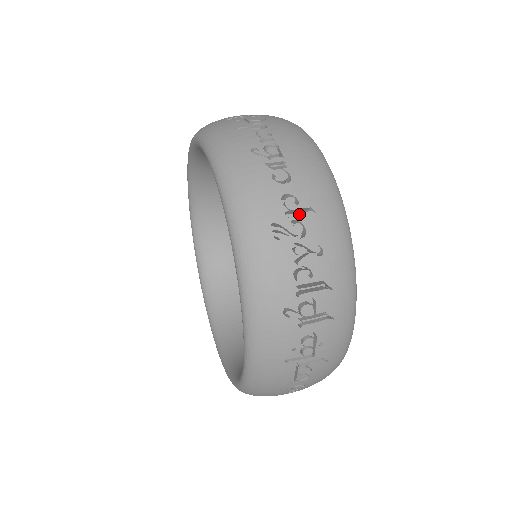
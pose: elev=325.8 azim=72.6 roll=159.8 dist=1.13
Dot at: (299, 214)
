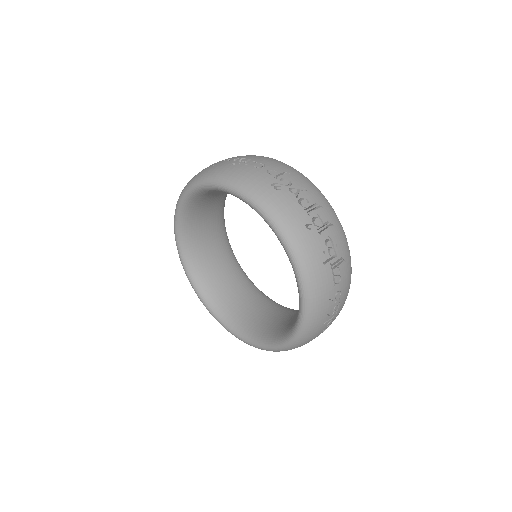
Dot at: (281, 176)
